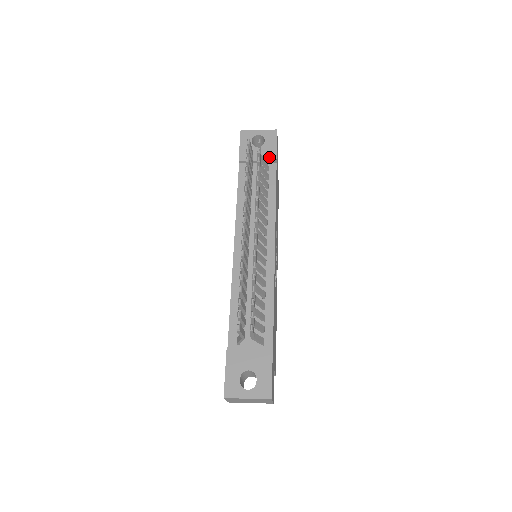
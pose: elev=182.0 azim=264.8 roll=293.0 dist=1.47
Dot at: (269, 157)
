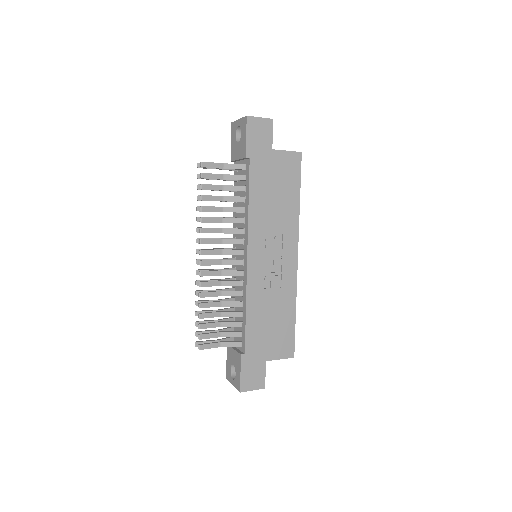
Dot at: (242, 155)
